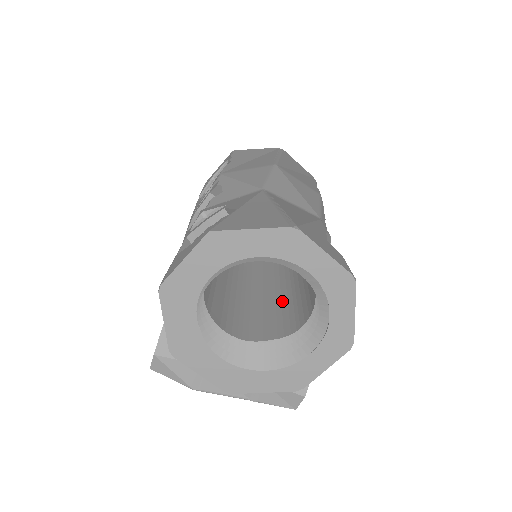
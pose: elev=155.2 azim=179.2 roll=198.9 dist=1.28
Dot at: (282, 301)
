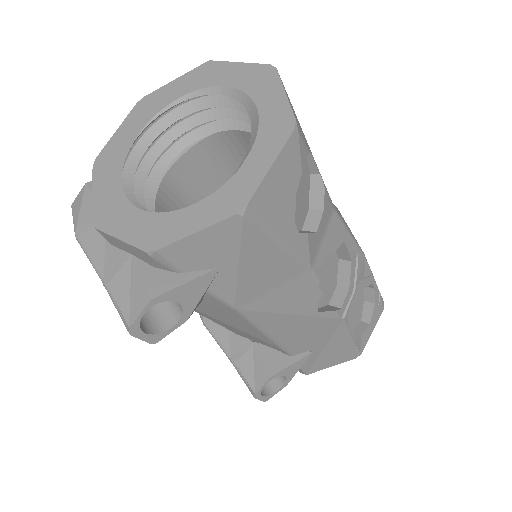
Dot at: occluded
